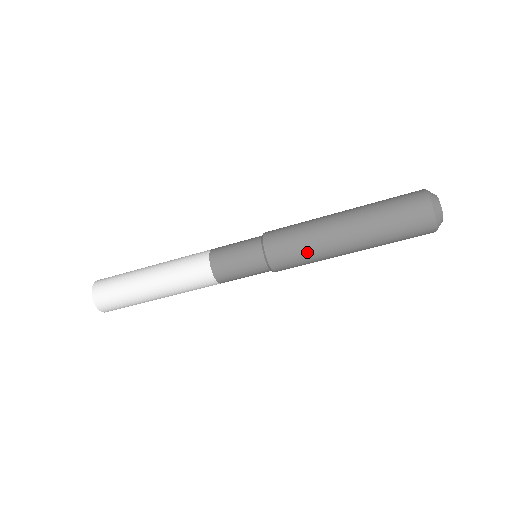
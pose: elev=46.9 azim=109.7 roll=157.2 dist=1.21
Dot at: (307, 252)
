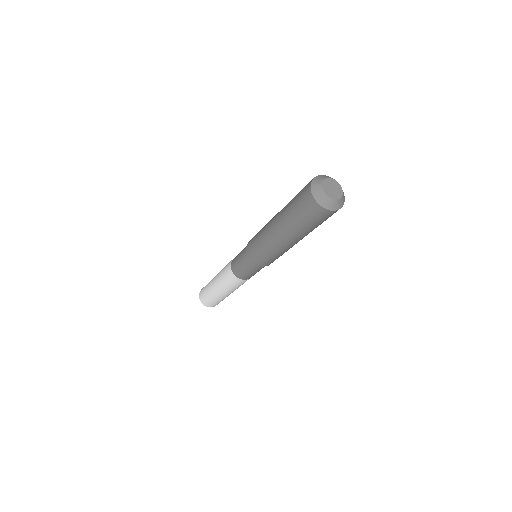
Dot at: (271, 253)
